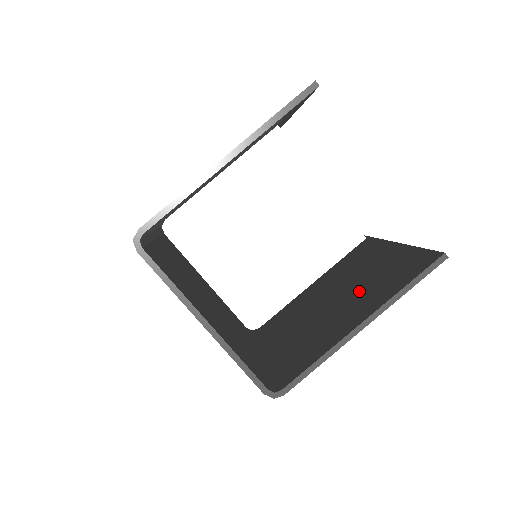
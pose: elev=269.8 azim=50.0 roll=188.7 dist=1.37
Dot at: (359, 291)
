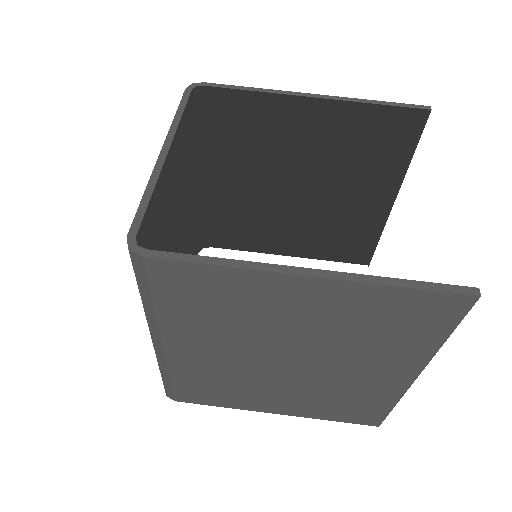
Dot at: (329, 346)
